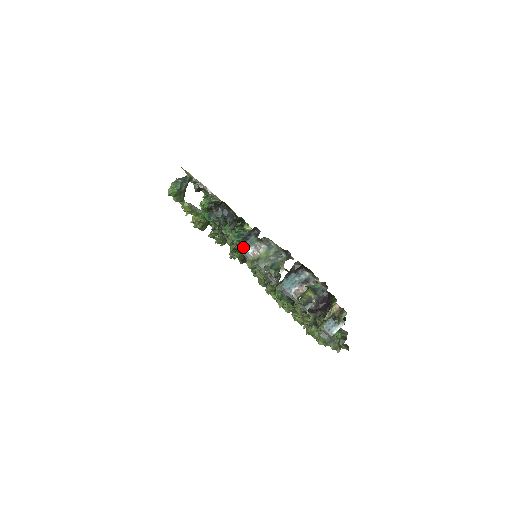
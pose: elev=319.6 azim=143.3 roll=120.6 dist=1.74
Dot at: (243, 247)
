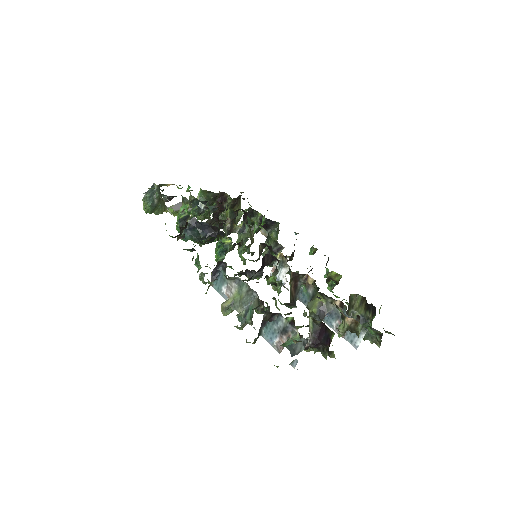
Dot at: (217, 285)
